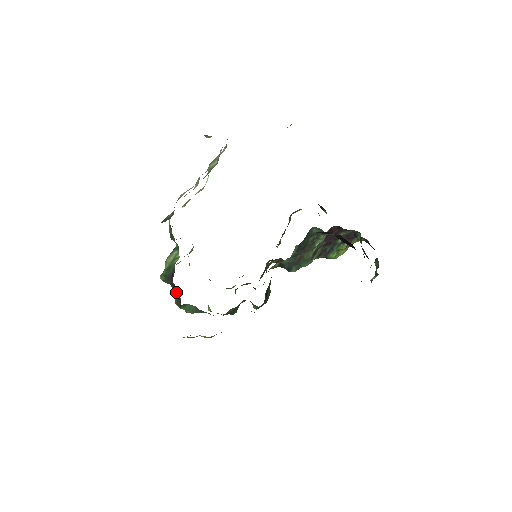
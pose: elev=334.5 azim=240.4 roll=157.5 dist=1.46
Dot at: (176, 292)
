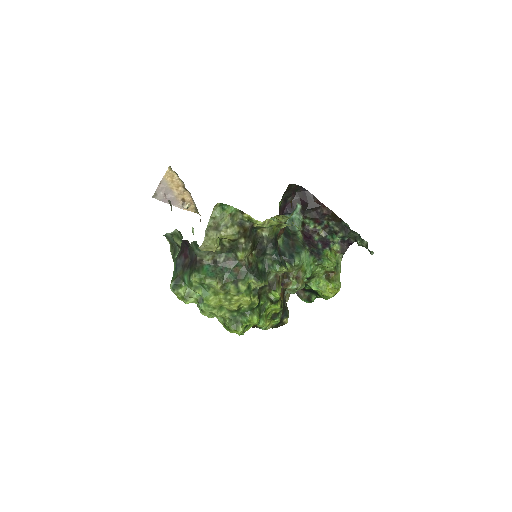
Dot at: (190, 267)
